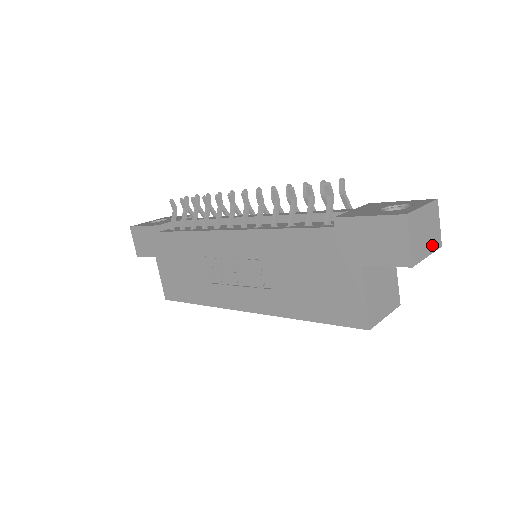
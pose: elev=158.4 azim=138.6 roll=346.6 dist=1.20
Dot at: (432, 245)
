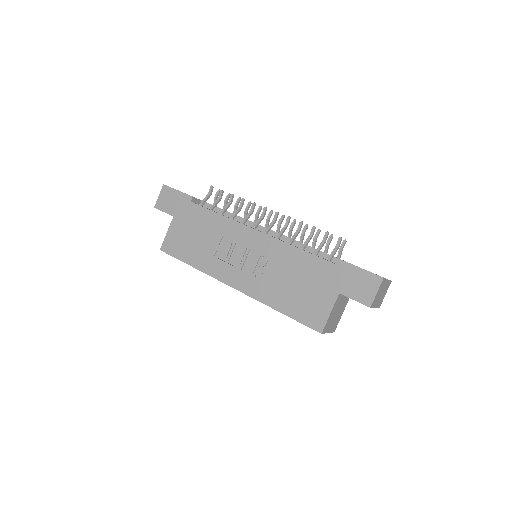
Dot at: (379, 304)
